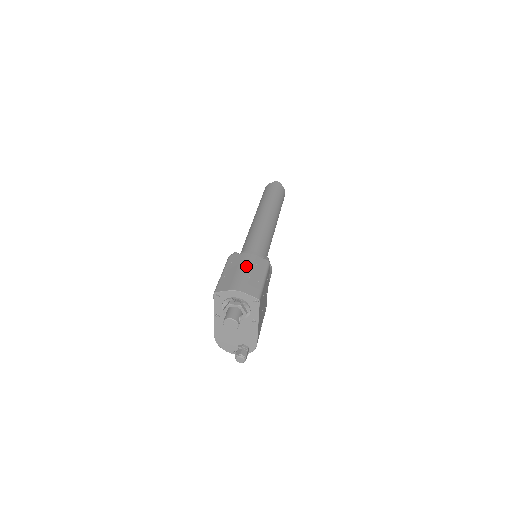
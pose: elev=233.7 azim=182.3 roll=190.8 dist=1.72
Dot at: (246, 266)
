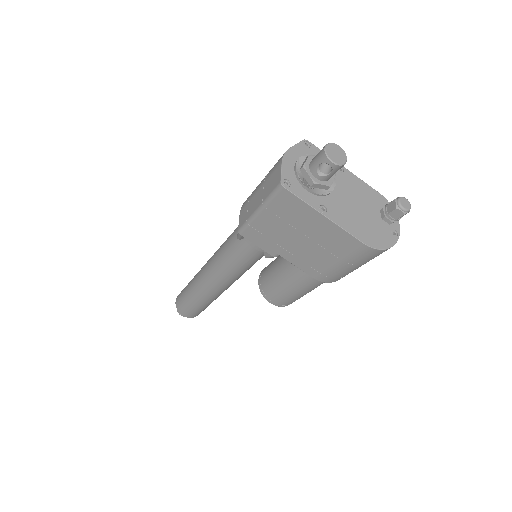
Dot at: (256, 187)
